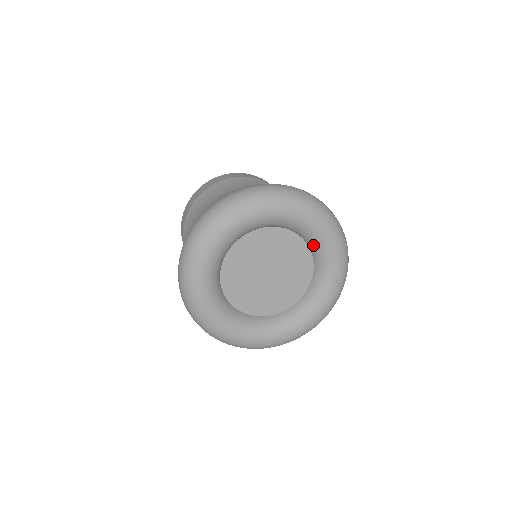
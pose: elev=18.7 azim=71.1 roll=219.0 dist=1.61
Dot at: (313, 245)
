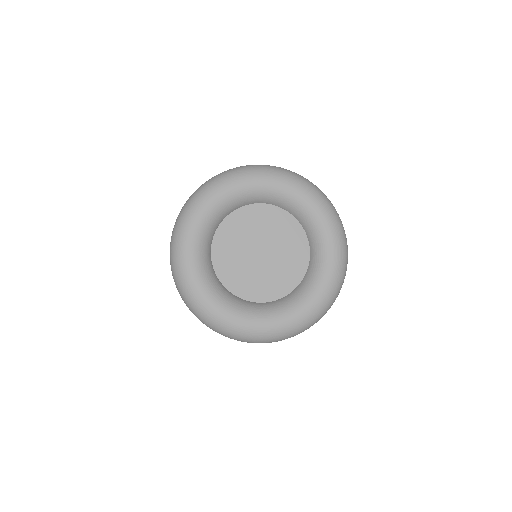
Dot at: (305, 221)
